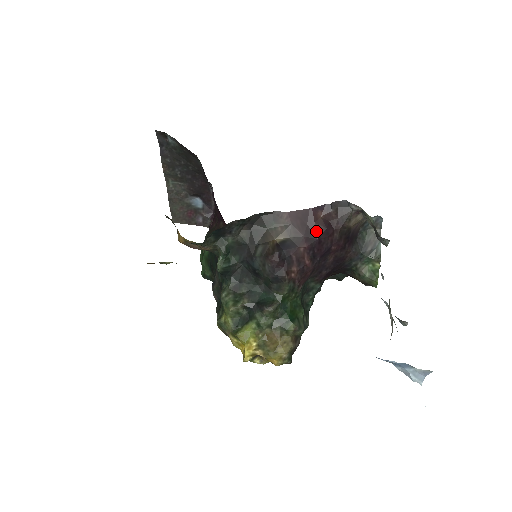
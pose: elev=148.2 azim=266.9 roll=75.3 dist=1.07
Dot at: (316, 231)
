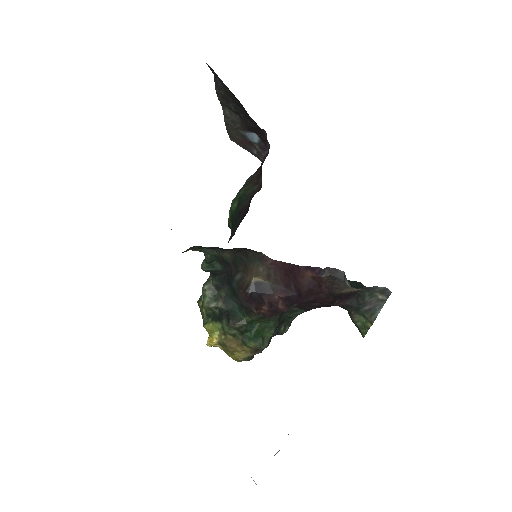
Dot at: (298, 287)
